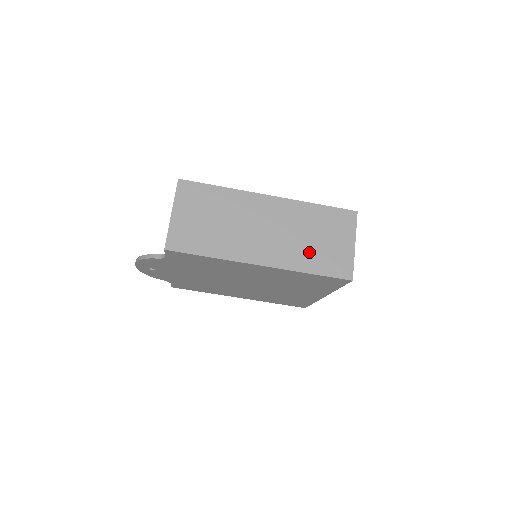
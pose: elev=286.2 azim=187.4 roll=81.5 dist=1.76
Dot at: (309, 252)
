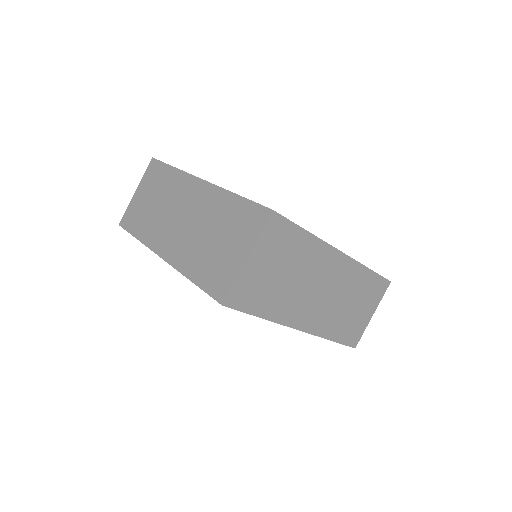
Dot at: (201, 254)
